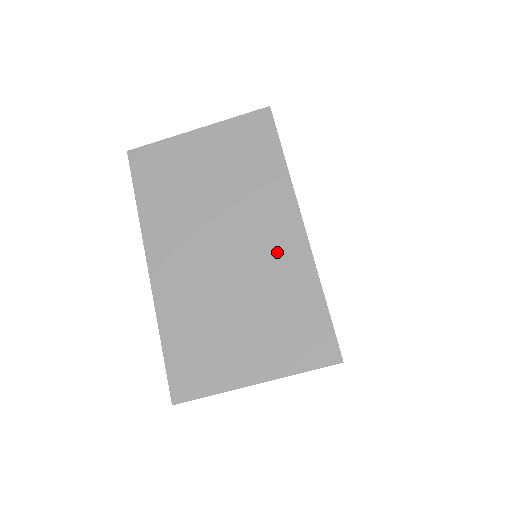
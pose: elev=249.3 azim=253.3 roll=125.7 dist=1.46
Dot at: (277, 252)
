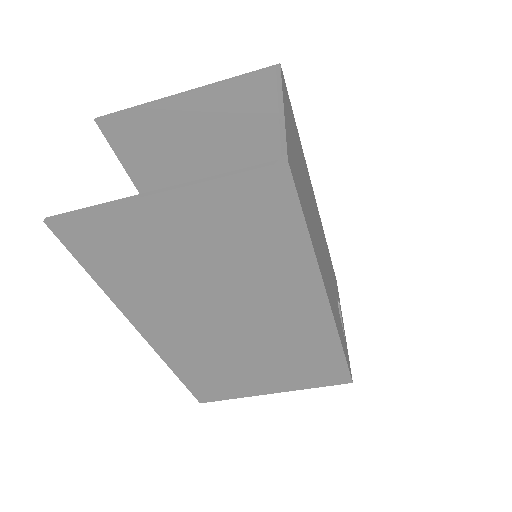
Dot at: (295, 324)
